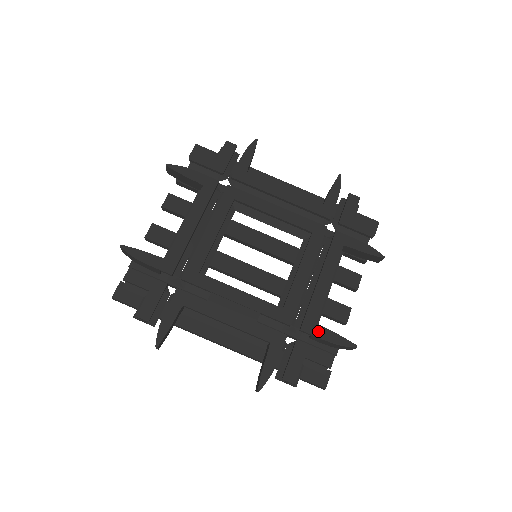
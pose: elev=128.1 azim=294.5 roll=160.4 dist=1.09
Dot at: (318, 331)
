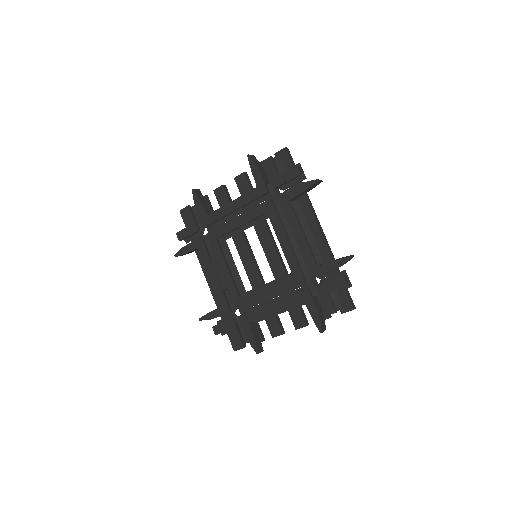
Dot at: (246, 326)
